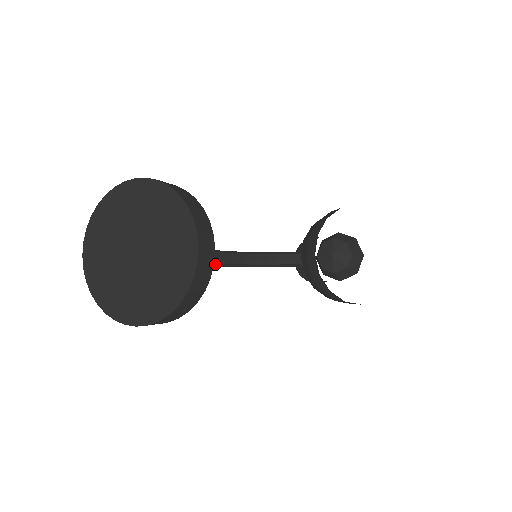
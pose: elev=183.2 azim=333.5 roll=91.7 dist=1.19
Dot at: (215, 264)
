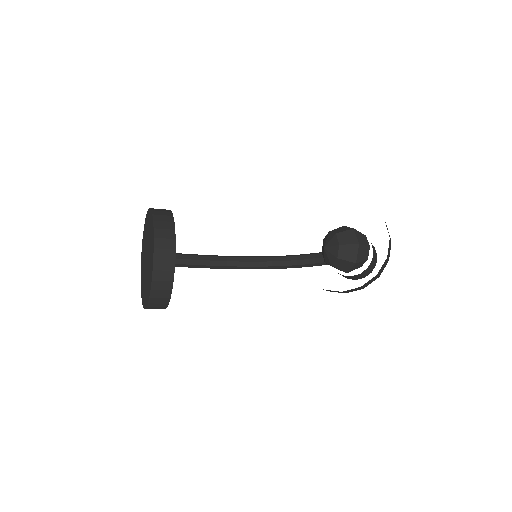
Dot at: (239, 267)
